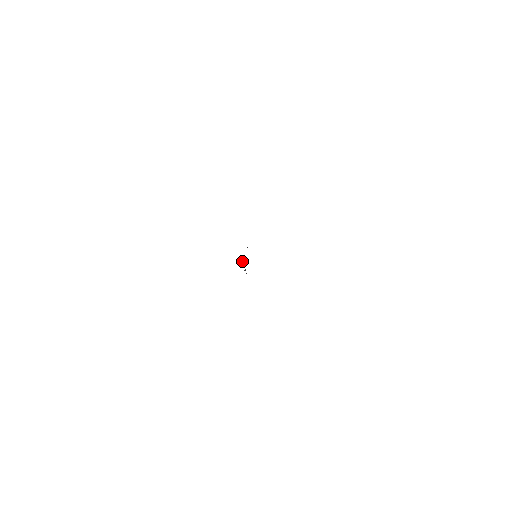
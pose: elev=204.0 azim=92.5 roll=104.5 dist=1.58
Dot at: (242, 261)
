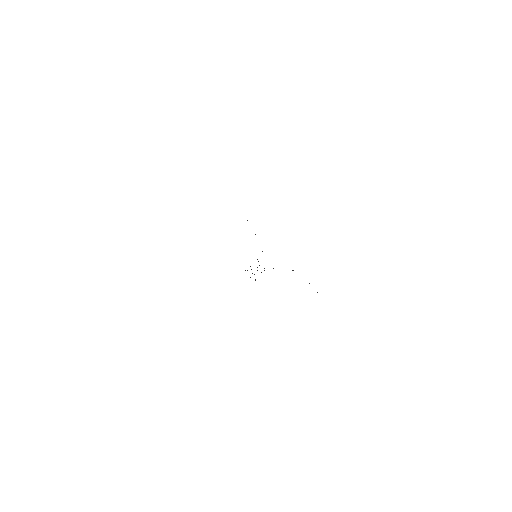
Dot at: occluded
